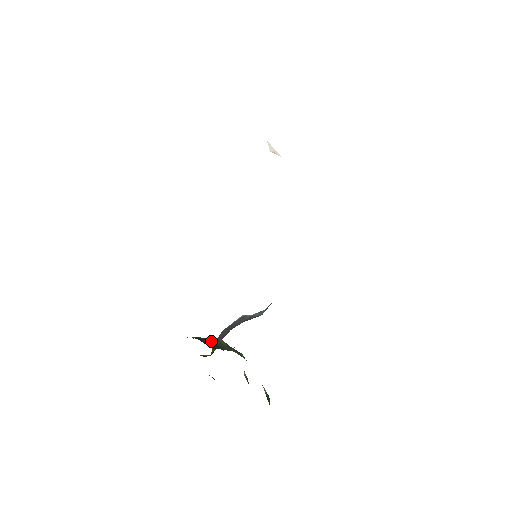
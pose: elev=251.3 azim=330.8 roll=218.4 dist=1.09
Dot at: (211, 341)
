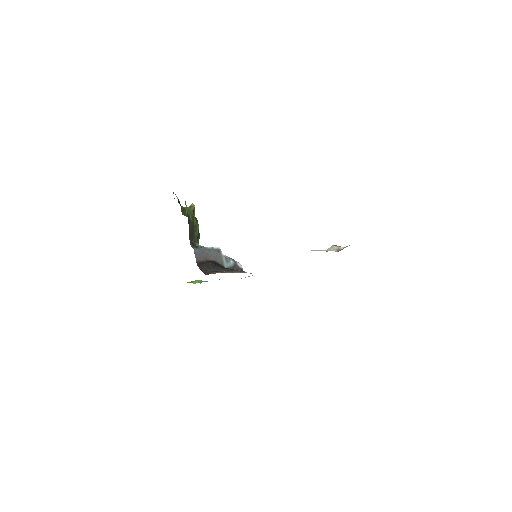
Dot at: (193, 228)
